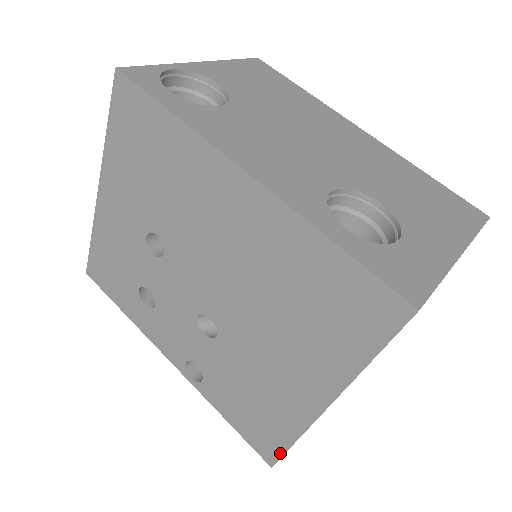
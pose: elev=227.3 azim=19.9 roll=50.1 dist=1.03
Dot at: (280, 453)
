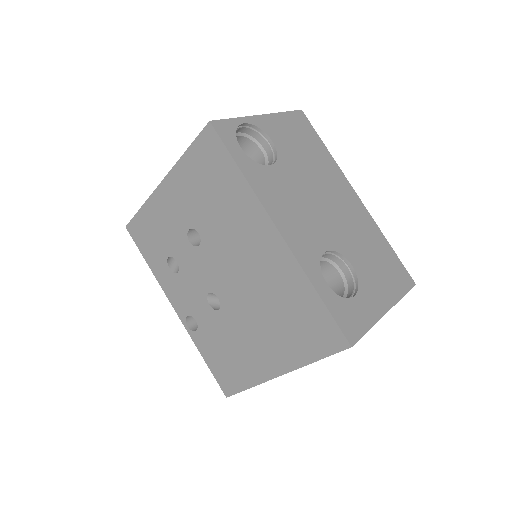
Dot at: (236, 391)
